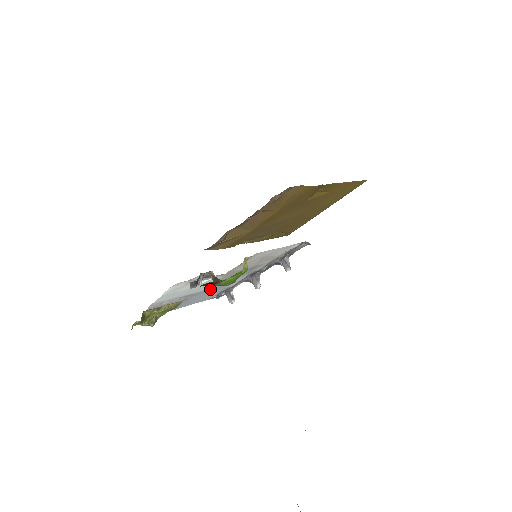
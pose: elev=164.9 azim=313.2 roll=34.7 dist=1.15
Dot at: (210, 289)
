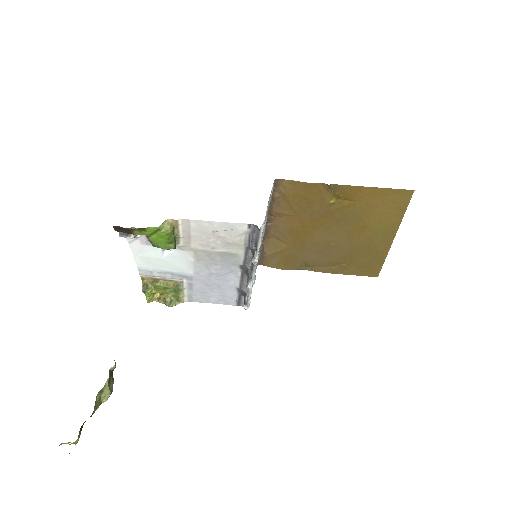
Dot at: (206, 278)
